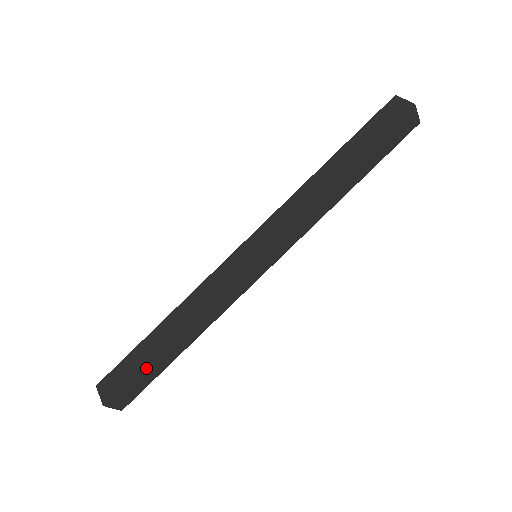
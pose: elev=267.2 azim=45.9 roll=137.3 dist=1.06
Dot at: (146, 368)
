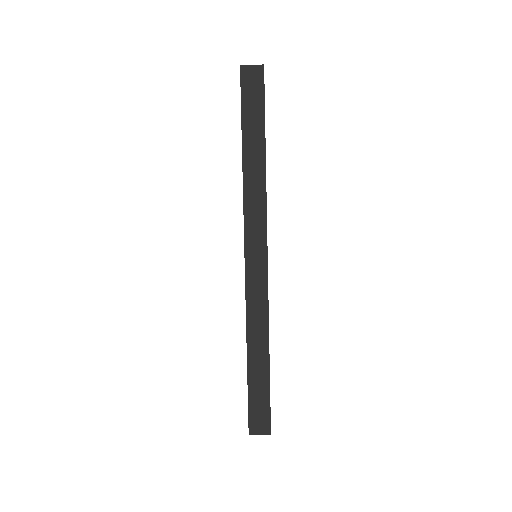
Dot at: (251, 389)
